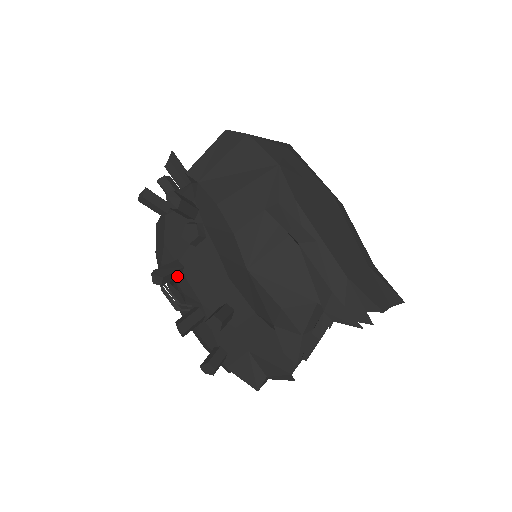
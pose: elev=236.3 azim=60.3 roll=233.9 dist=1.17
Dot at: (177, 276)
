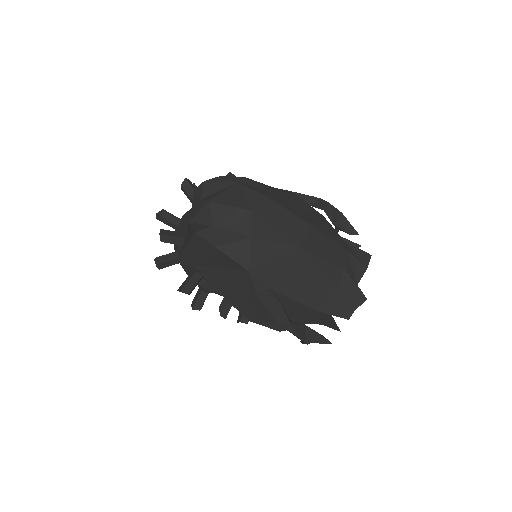
Dot at: (207, 295)
